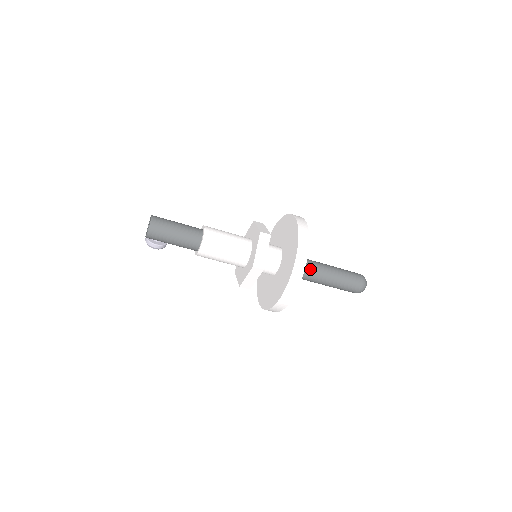
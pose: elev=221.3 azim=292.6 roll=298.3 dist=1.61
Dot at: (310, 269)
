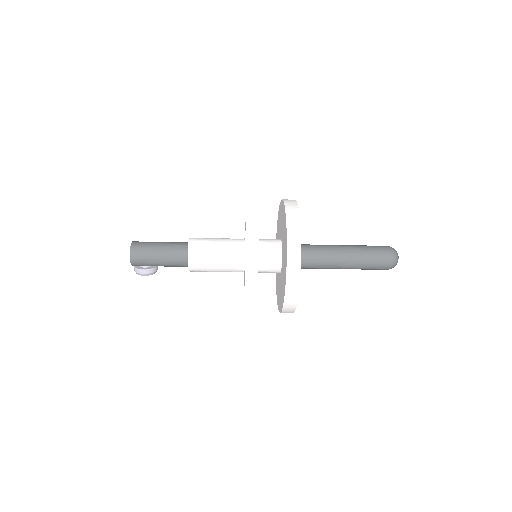
Dot at: (320, 252)
